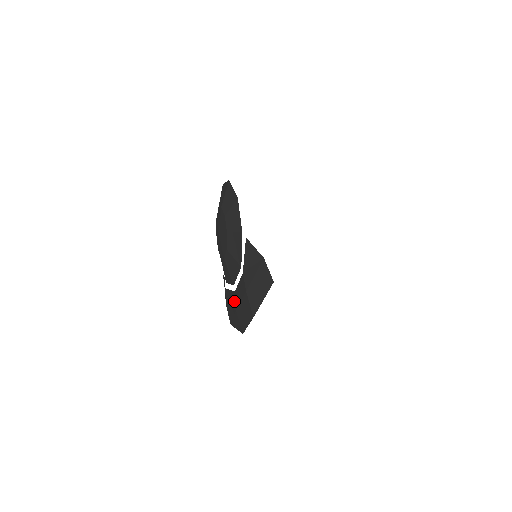
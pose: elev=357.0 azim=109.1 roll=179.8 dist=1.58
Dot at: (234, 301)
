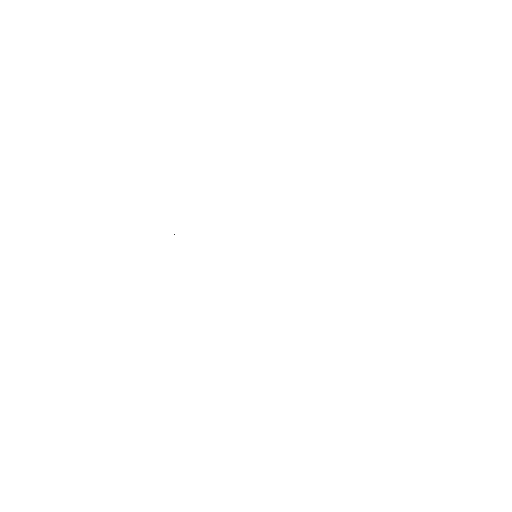
Dot at: occluded
